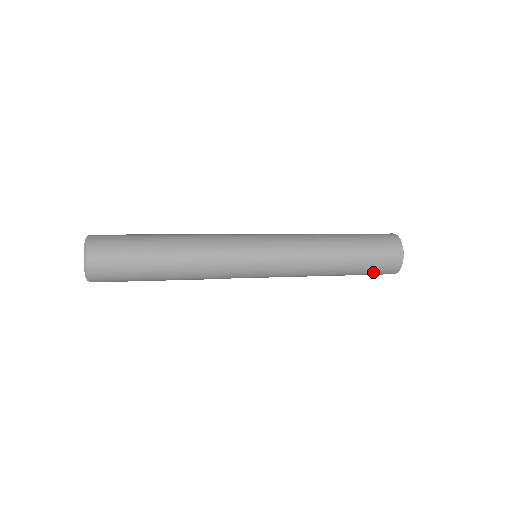
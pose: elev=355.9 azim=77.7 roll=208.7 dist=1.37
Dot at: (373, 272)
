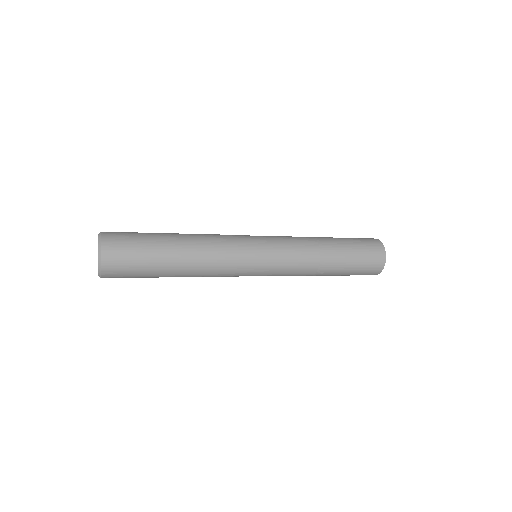
Dot at: (363, 265)
